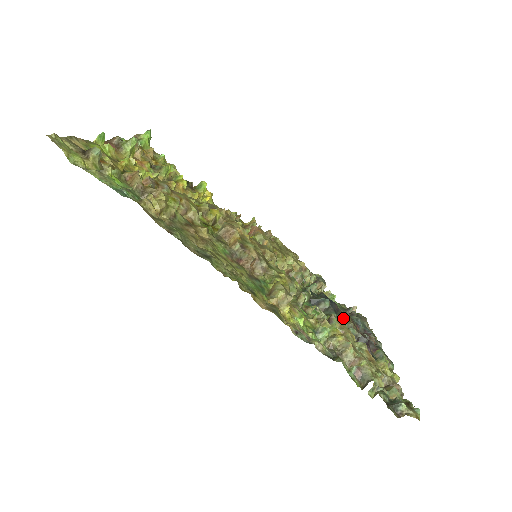
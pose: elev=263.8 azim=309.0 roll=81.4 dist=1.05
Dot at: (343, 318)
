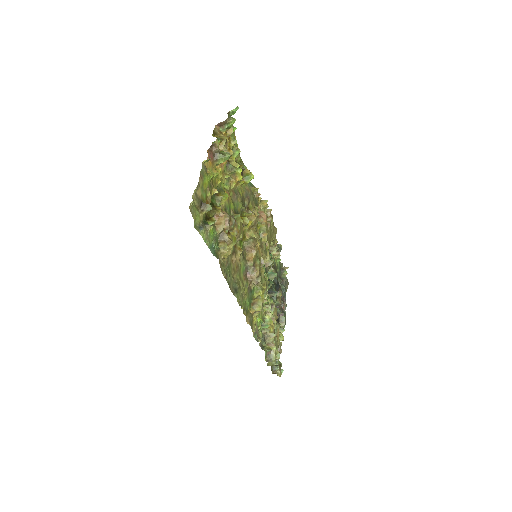
Dot at: (278, 294)
